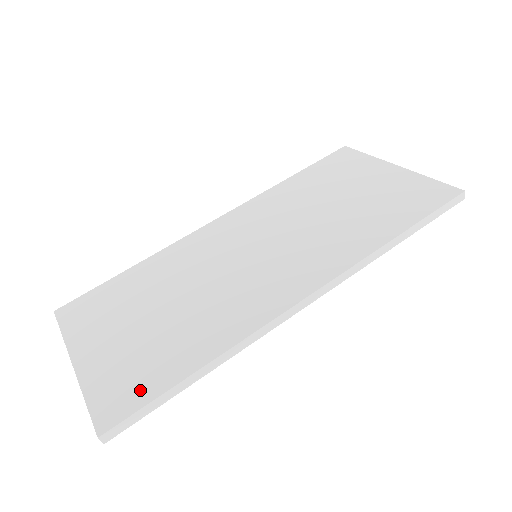
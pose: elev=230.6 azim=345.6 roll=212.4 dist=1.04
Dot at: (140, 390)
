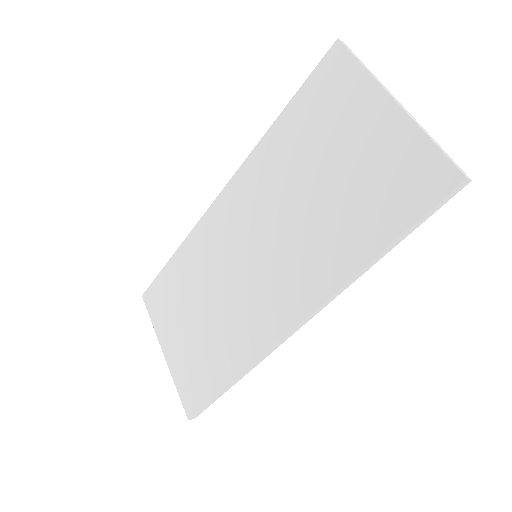
Dot at: (201, 391)
